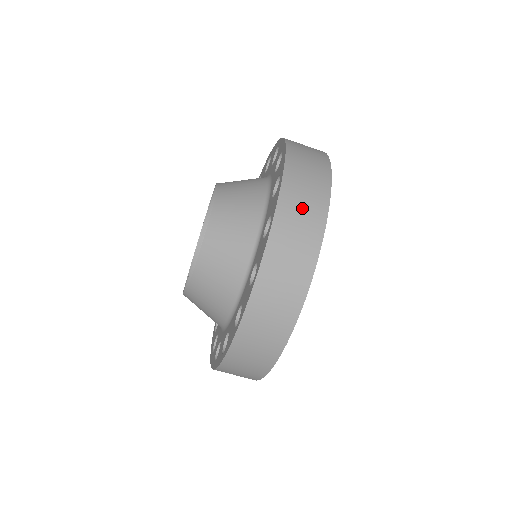
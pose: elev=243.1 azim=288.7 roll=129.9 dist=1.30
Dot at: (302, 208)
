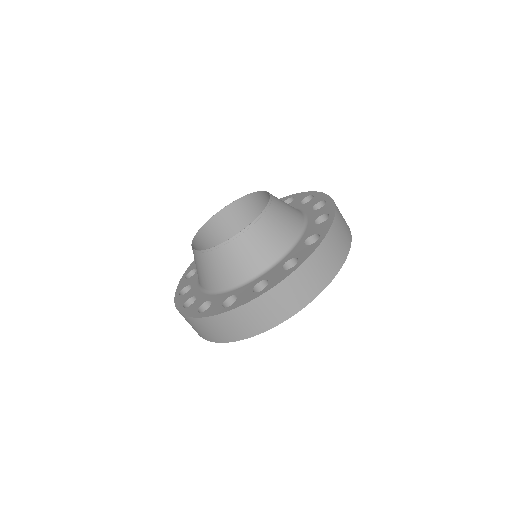
Dot at: (287, 298)
